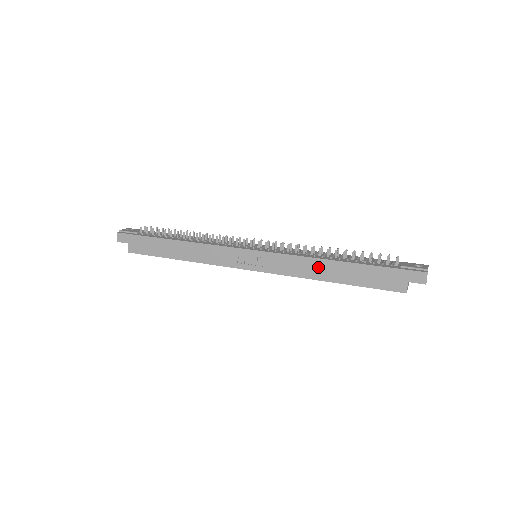
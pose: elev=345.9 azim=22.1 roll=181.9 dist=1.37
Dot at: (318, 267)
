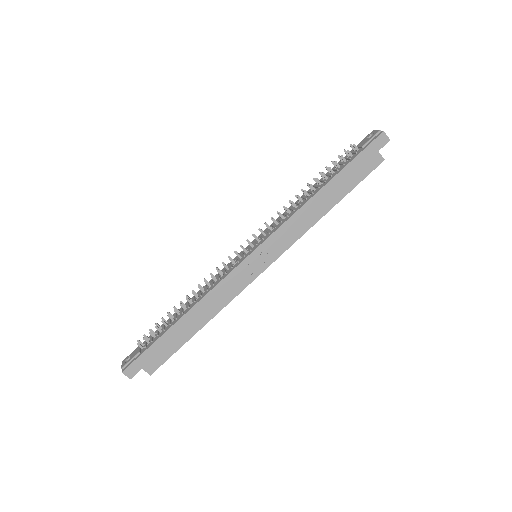
Dot at: (312, 209)
